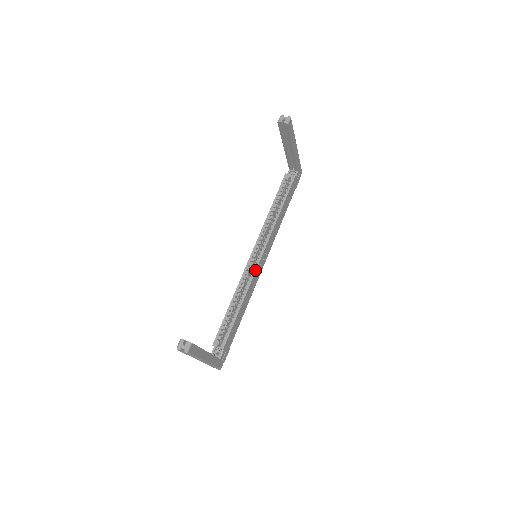
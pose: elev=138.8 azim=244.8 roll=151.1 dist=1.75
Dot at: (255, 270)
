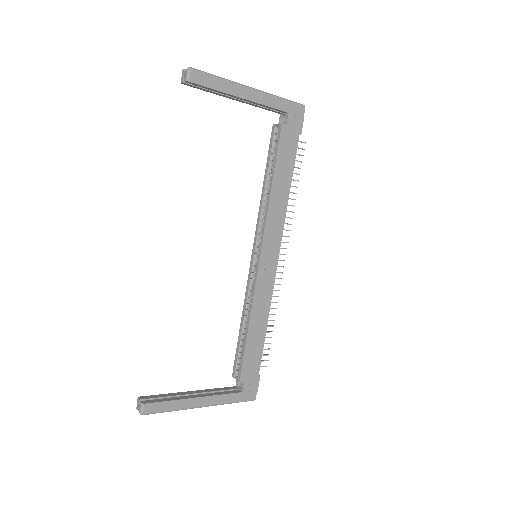
Dot at: (256, 276)
